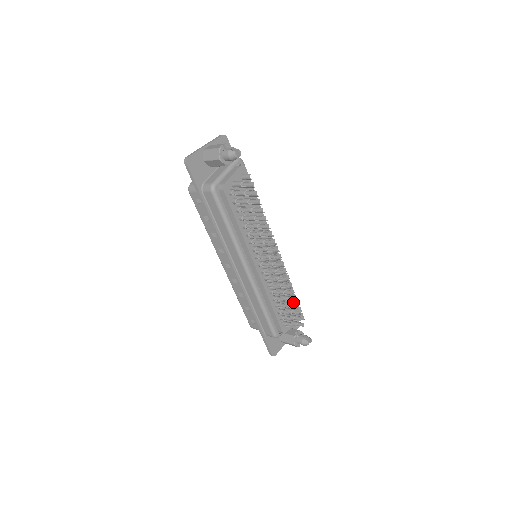
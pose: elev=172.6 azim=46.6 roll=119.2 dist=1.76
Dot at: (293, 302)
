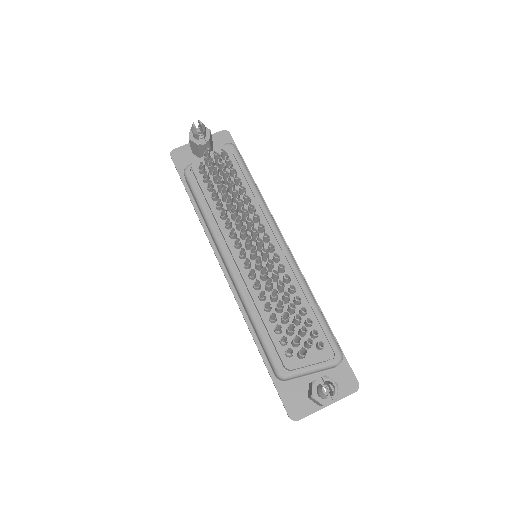
Dot at: occluded
